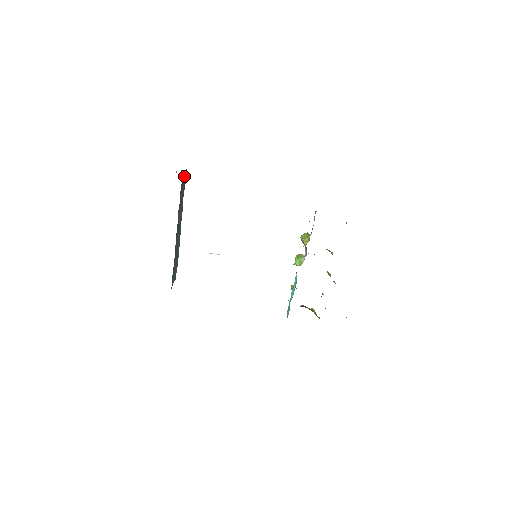
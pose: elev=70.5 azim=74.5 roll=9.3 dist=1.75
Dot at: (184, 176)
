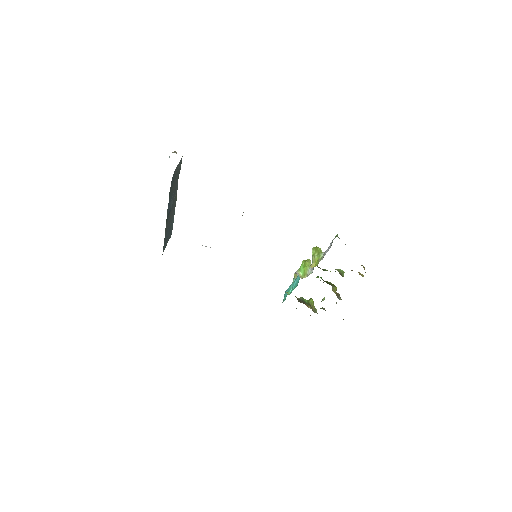
Dot at: (178, 166)
